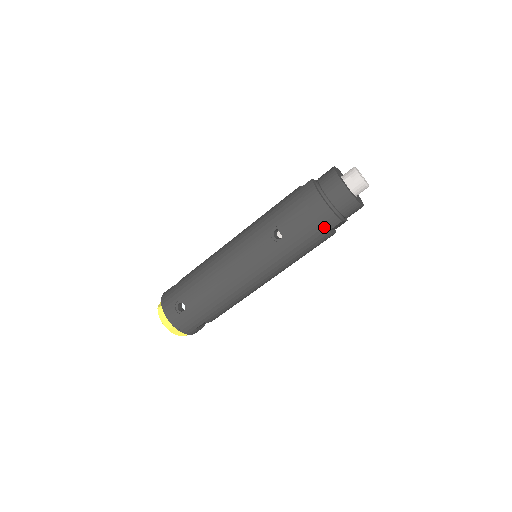
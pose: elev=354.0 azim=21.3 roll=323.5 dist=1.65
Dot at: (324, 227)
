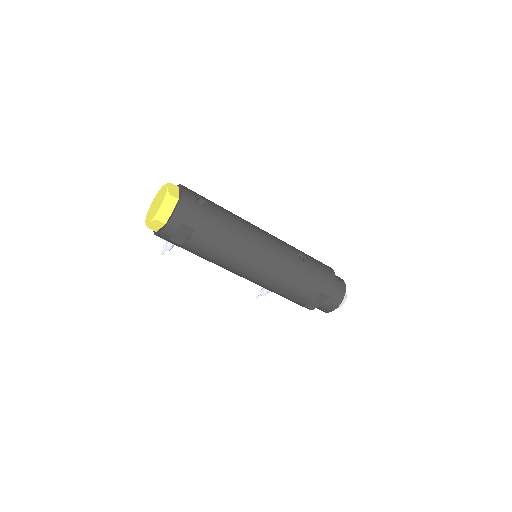
Dot at: (323, 286)
